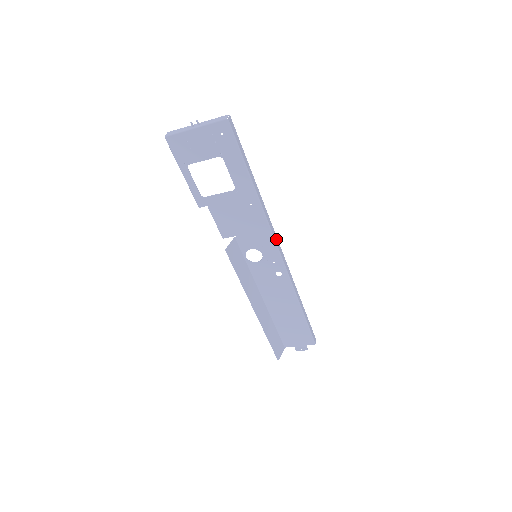
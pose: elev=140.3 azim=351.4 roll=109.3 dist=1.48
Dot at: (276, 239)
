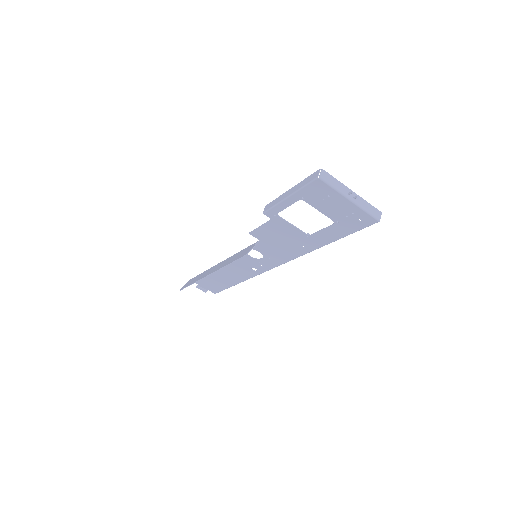
Dot at: occluded
